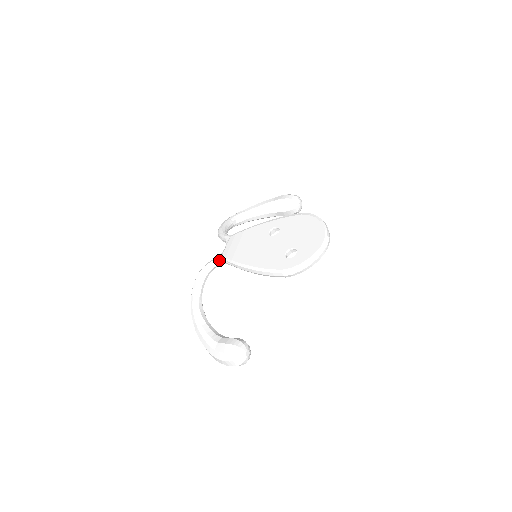
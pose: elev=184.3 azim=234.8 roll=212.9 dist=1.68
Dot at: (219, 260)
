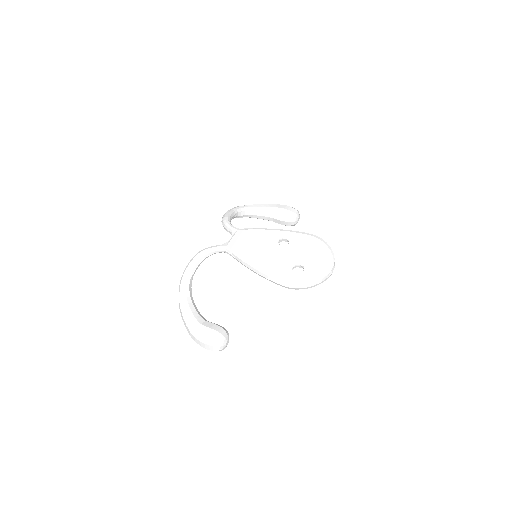
Dot at: (223, 249)
